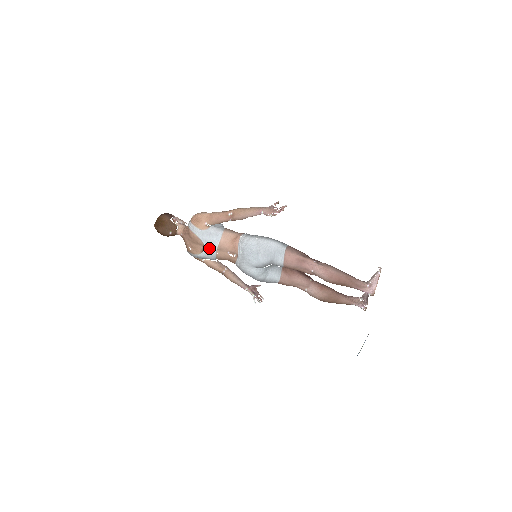
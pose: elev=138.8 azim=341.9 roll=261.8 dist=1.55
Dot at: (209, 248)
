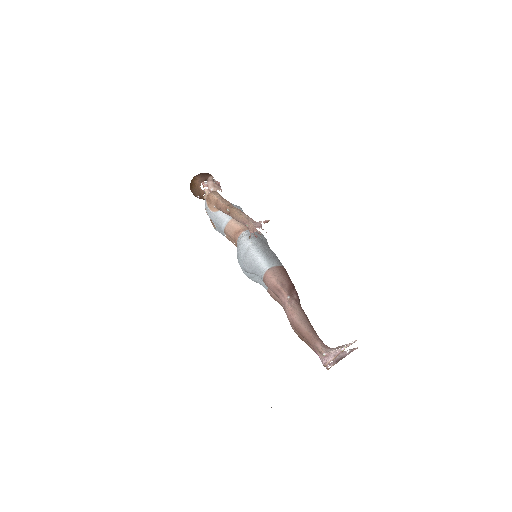
Dot at: (219, 228)
